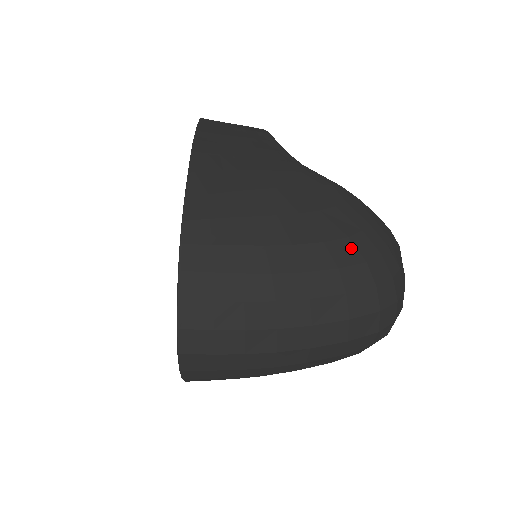
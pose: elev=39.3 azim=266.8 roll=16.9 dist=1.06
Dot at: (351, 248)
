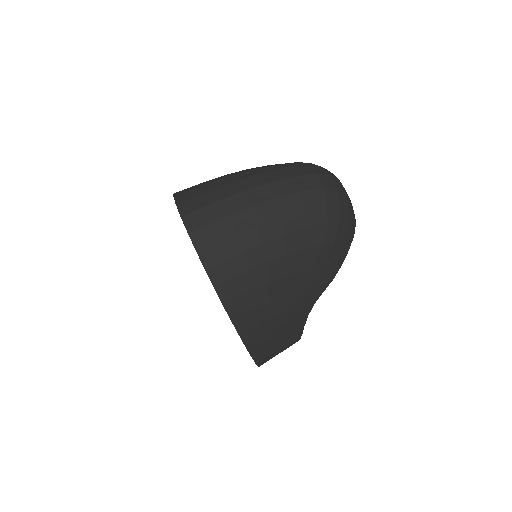
Dot at: occluded
